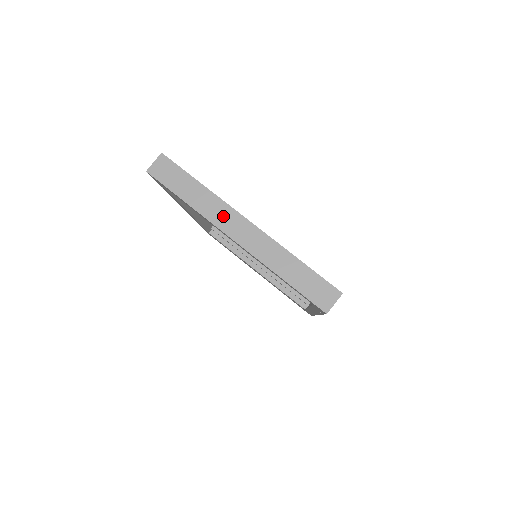
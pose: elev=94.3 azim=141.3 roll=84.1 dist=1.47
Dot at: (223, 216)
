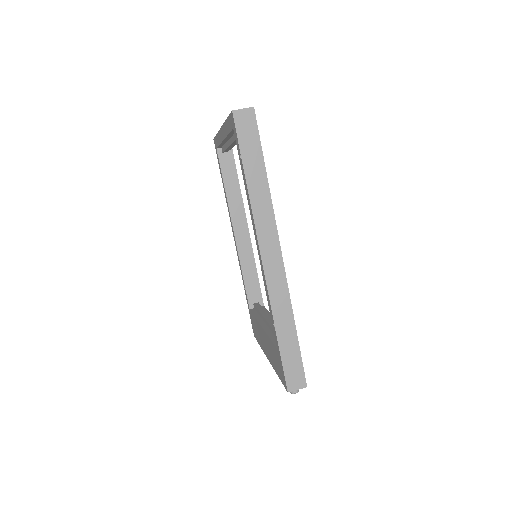
Dot at: occluded
